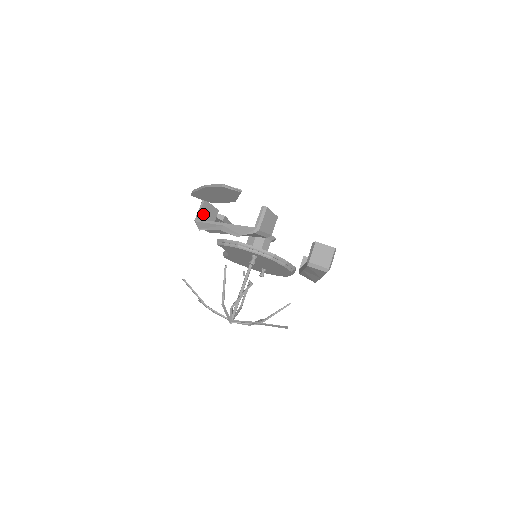
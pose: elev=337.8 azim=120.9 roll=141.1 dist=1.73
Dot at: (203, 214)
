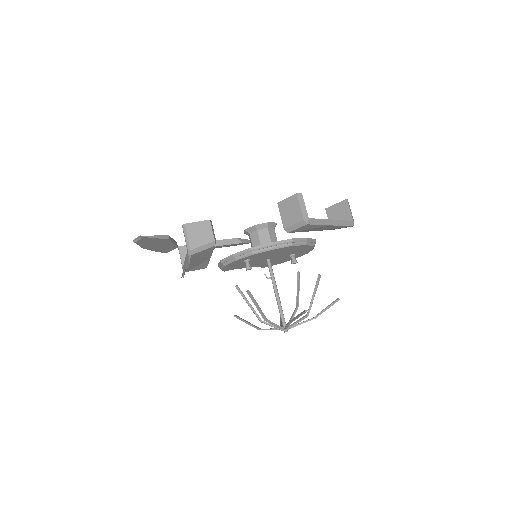
Dot at: occluded
